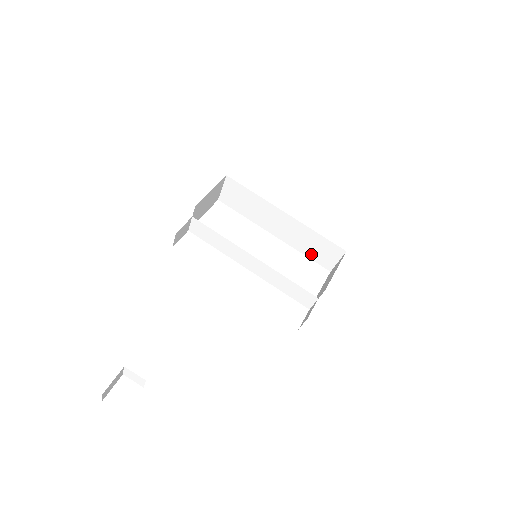
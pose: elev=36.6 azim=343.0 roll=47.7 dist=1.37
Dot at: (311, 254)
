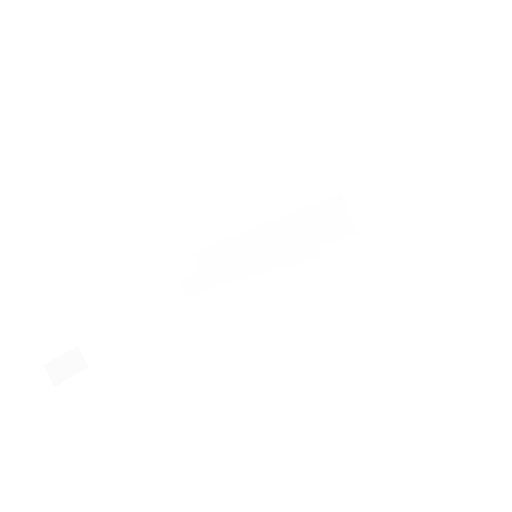
Dot at: (329, 235)
